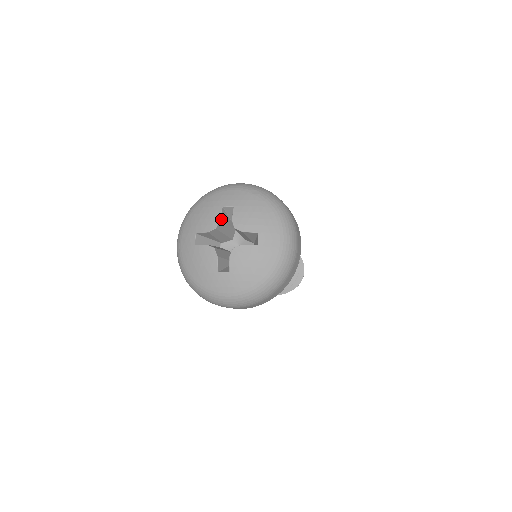
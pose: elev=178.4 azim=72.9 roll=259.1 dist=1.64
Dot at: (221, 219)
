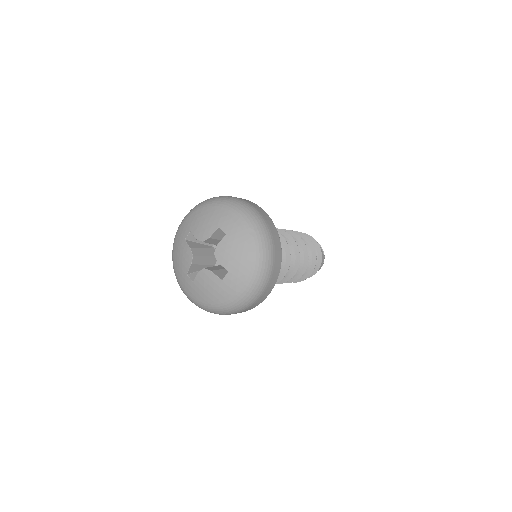
Dot at: (212, 236)
